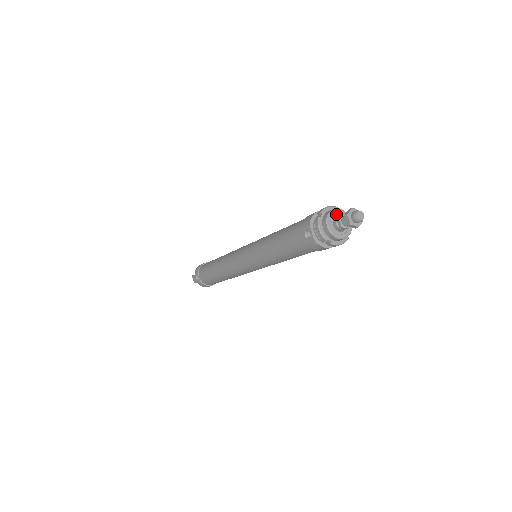
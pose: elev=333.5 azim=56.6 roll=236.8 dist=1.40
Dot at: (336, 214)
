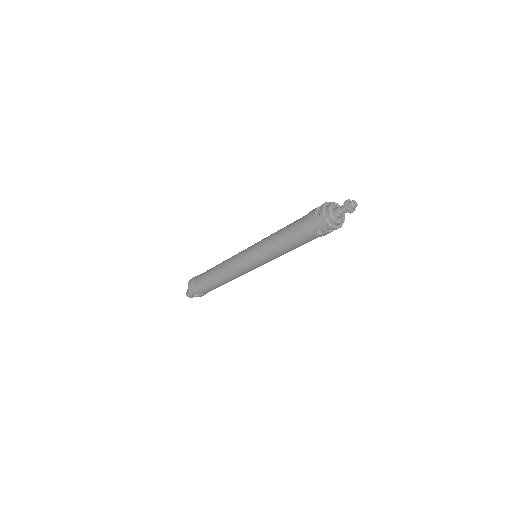
Dot at: (332, 209)
